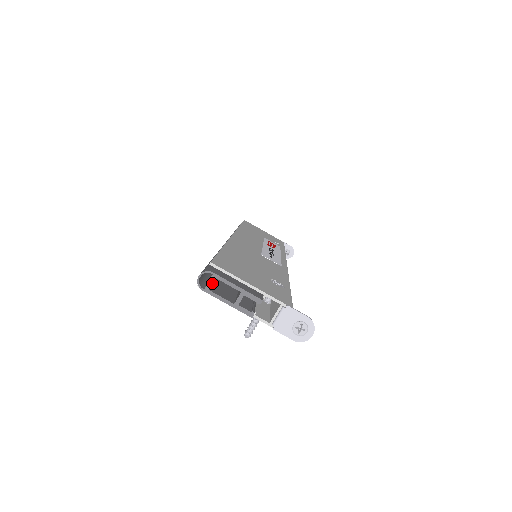
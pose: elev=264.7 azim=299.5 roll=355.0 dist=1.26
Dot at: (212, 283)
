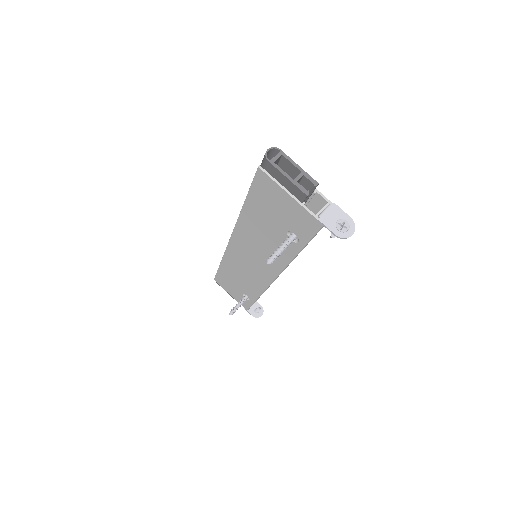
Dot at: (278, 158)
